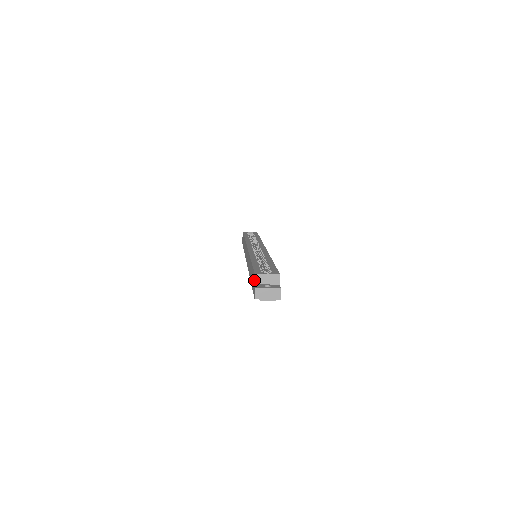
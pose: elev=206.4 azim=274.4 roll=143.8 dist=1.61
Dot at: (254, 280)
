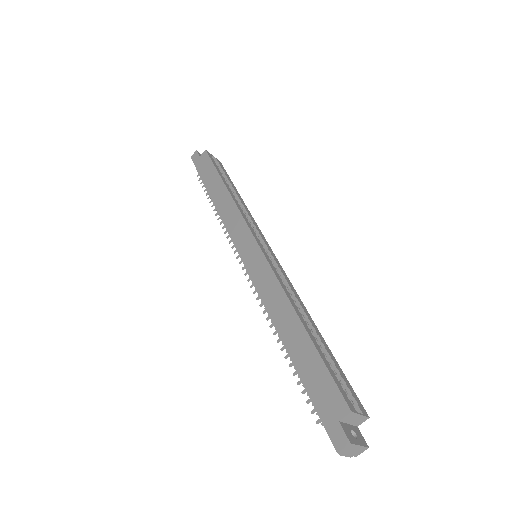
Dot at: (343, 417)
